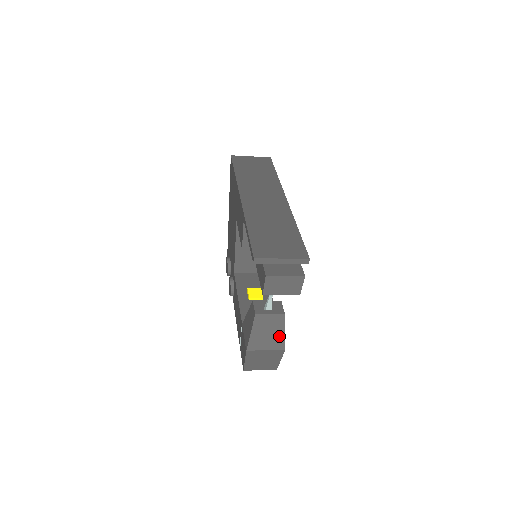
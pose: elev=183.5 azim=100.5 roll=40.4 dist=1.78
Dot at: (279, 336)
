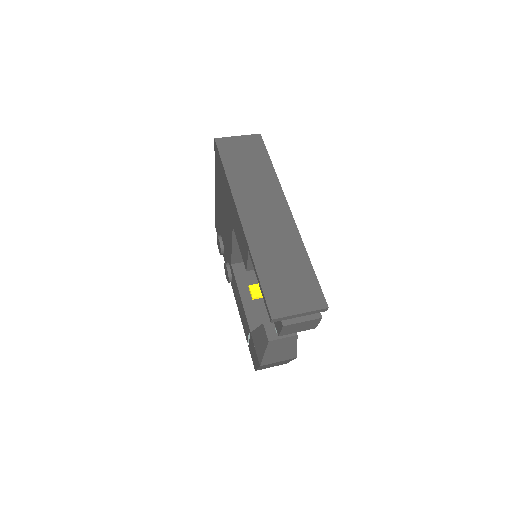
Dot at: (291, 350)
